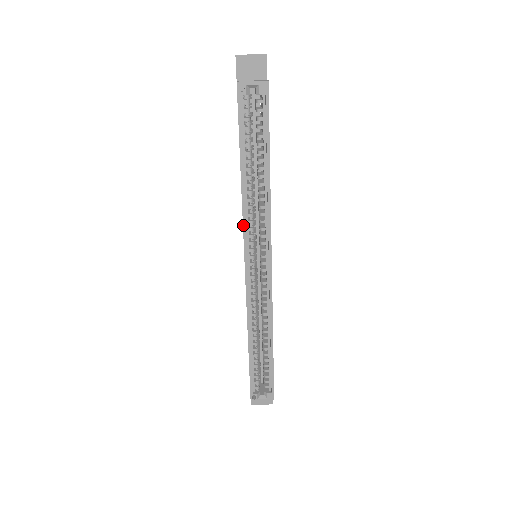
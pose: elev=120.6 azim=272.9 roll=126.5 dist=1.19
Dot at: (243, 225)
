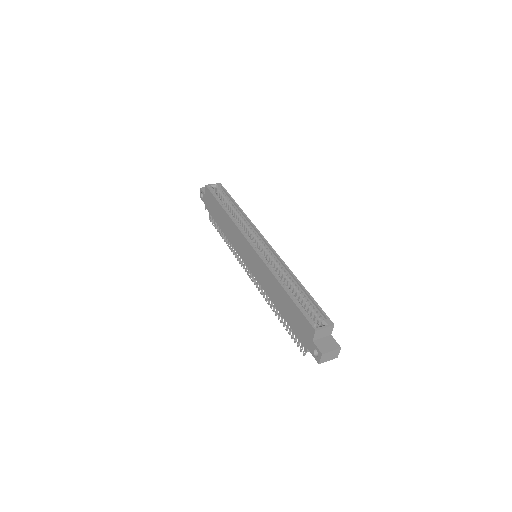
Dot at: (238, 228)
